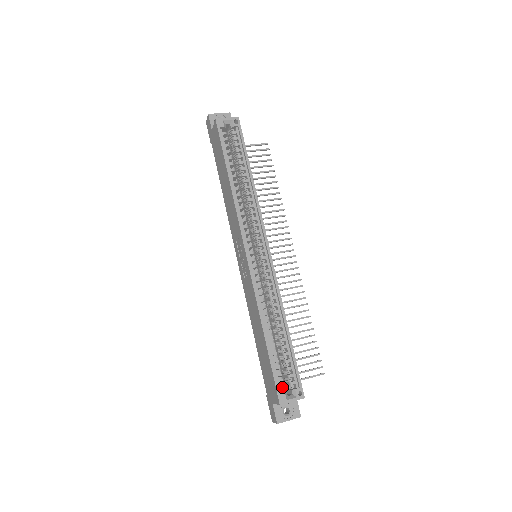
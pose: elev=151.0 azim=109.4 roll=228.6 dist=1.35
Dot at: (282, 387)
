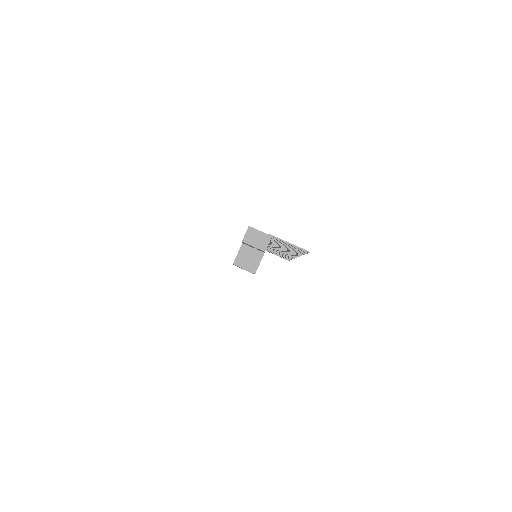
Dot at: occluded
